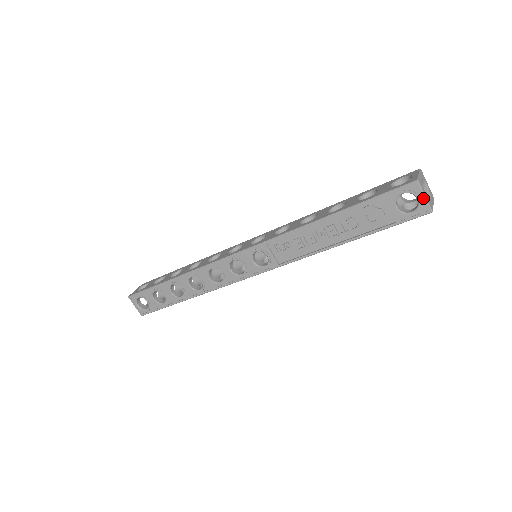
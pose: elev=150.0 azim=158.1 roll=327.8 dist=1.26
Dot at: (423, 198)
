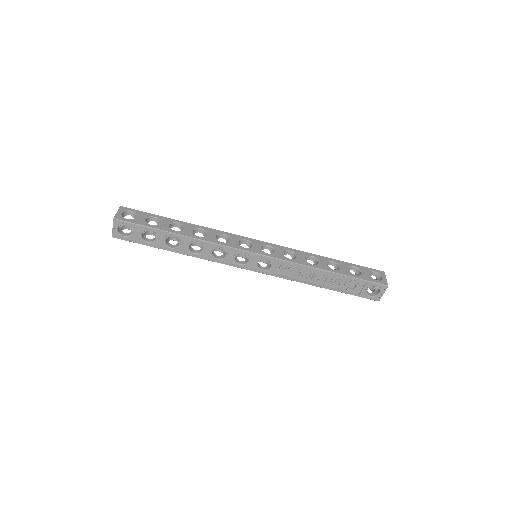
Dot at: (382, 294)
